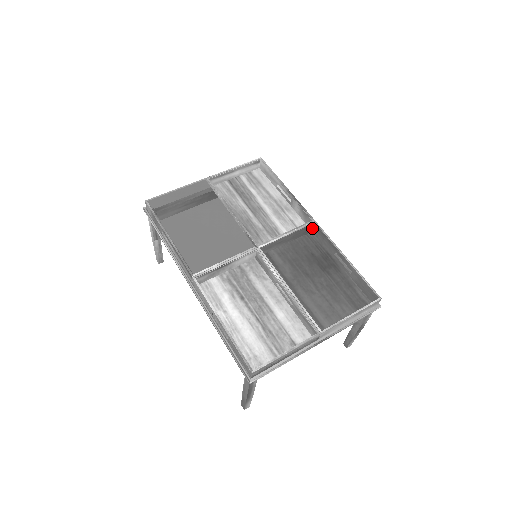
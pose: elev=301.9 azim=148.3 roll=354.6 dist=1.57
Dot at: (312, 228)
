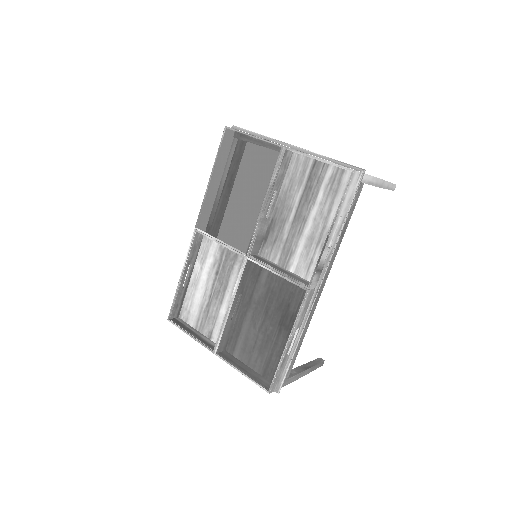
Dot at: (298, 292)
